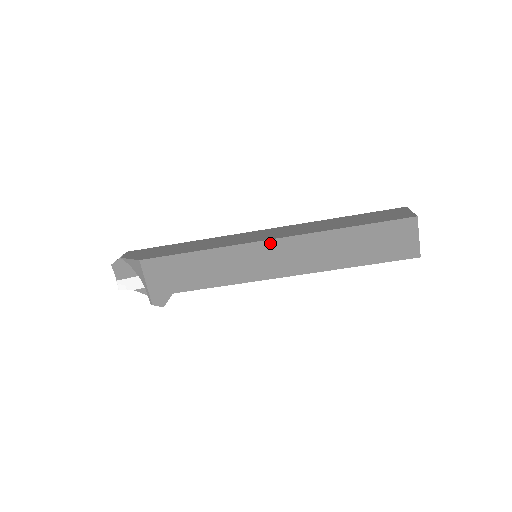
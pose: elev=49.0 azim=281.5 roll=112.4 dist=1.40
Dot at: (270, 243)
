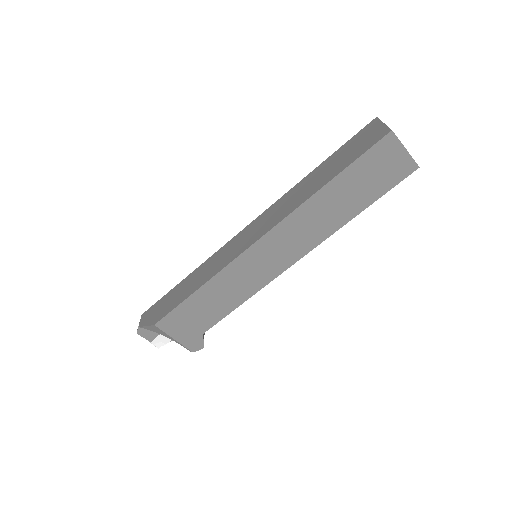
Dot at: (260, 243)
